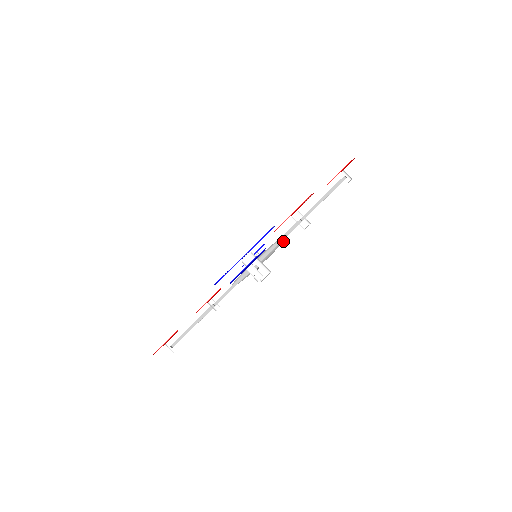
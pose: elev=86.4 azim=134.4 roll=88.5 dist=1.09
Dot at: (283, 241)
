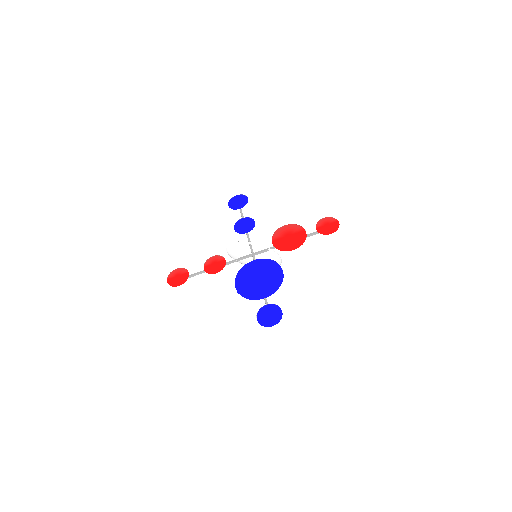
Dot at: (277, 260)
